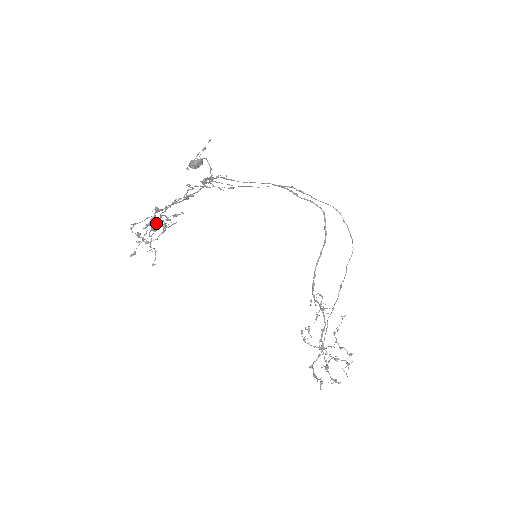
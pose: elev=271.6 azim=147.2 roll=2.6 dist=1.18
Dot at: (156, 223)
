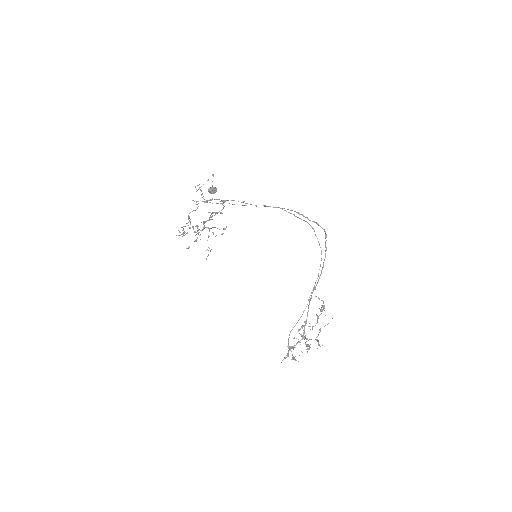
Dot at: (192, 227)
